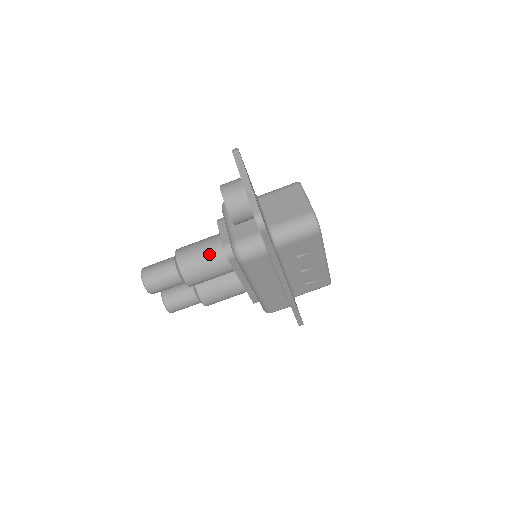
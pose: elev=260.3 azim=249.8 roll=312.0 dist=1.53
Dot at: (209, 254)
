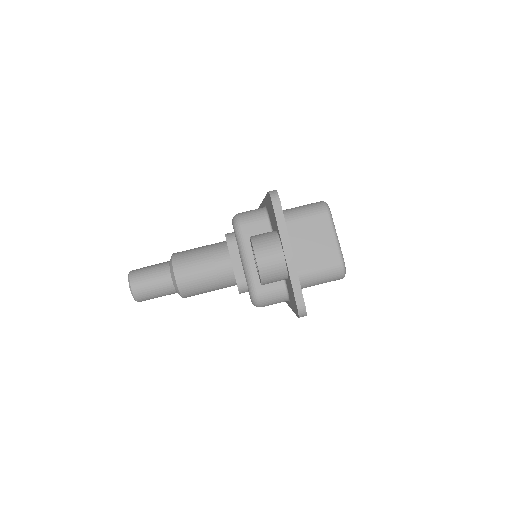
Dot at: (215, 277)
